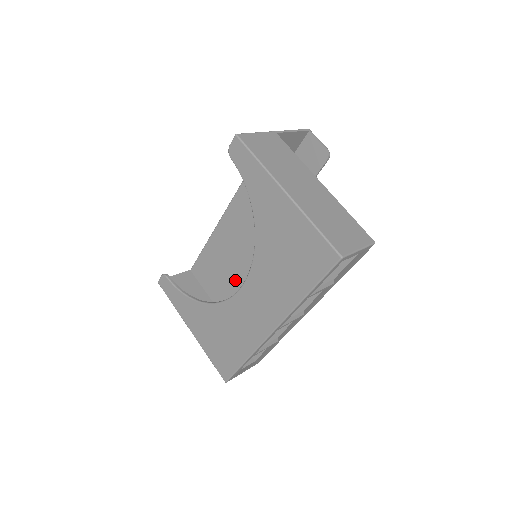
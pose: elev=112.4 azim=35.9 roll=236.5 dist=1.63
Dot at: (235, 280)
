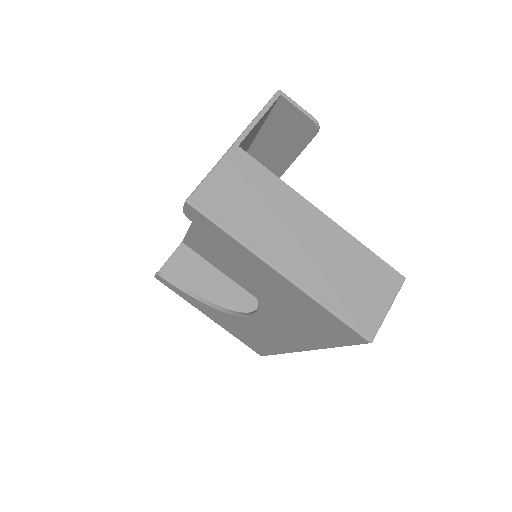
Dot at: occluded
